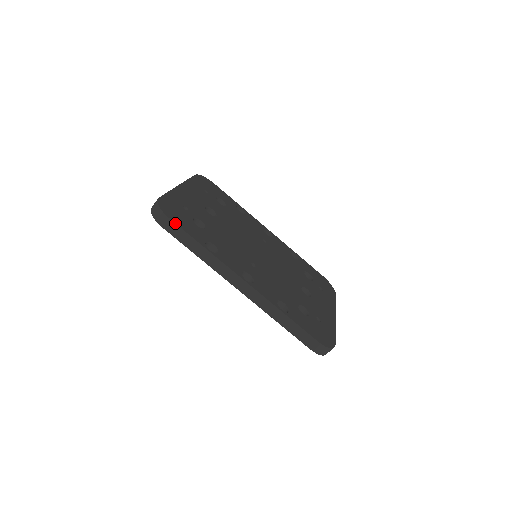
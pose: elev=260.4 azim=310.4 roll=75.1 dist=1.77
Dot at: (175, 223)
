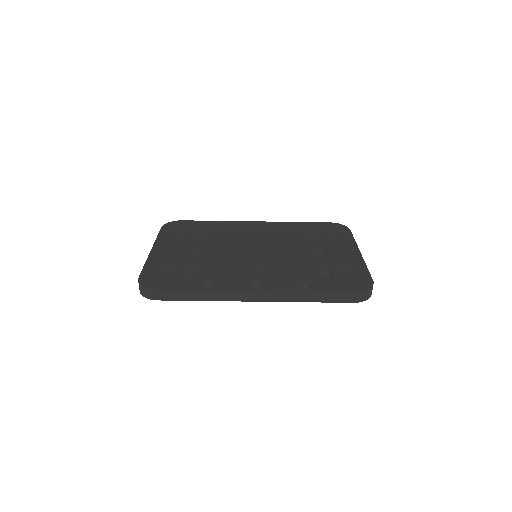
Dot at: (164, 290)
